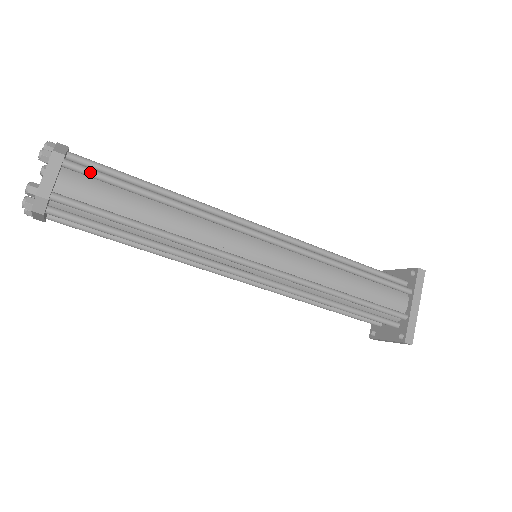
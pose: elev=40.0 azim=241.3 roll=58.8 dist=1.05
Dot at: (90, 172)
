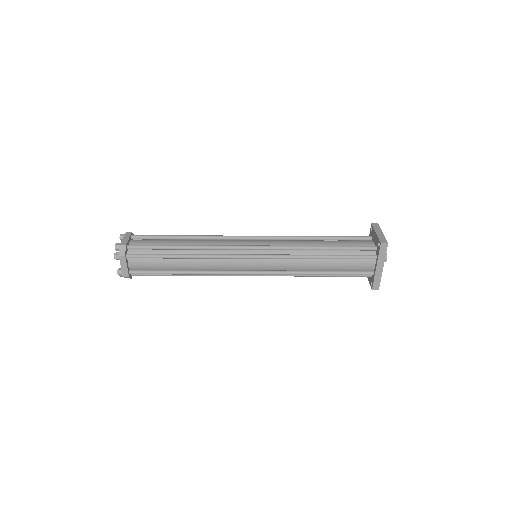
Dot at: (141, 258)
